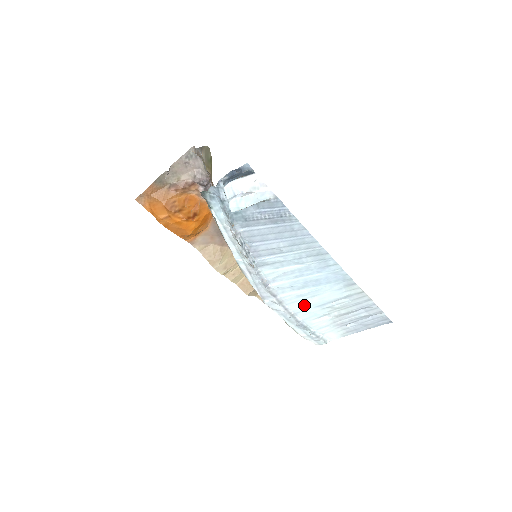
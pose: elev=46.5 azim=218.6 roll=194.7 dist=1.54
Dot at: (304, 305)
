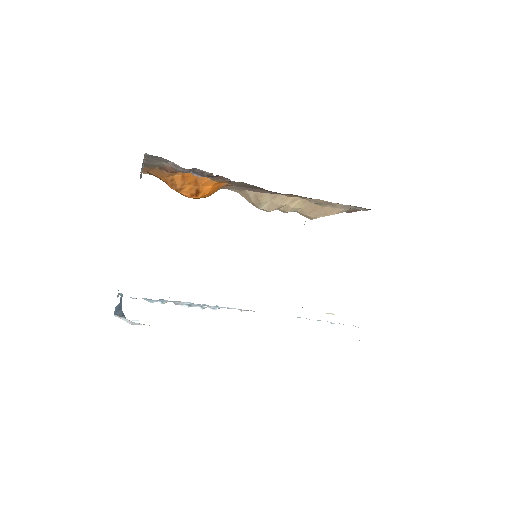
Dot at: occluded
